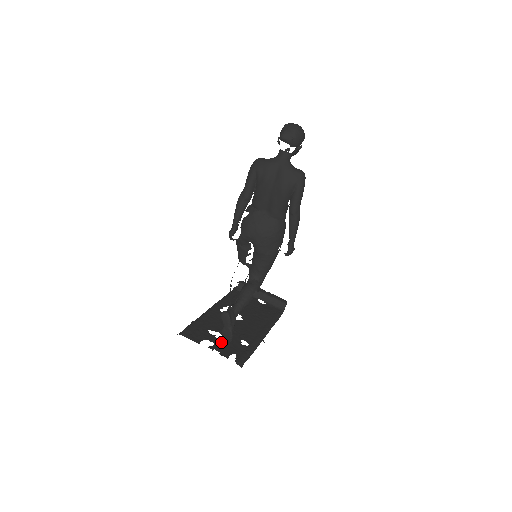
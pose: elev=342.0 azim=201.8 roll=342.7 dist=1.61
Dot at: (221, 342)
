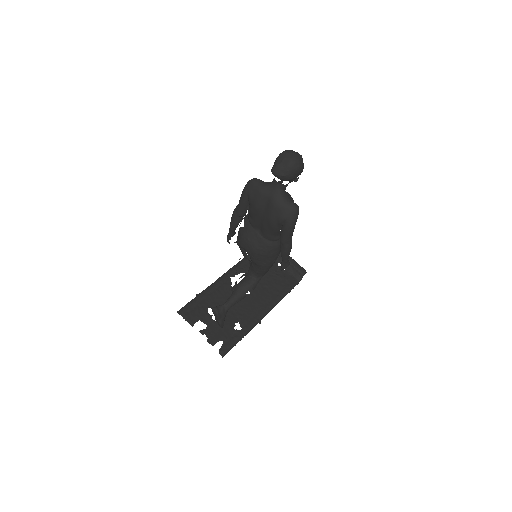
Dot at: (215, 325)
